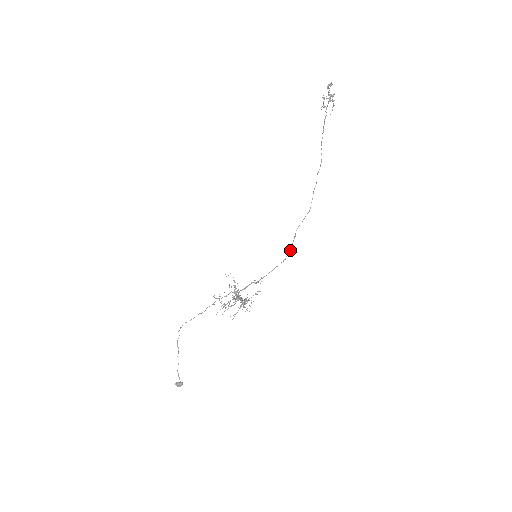
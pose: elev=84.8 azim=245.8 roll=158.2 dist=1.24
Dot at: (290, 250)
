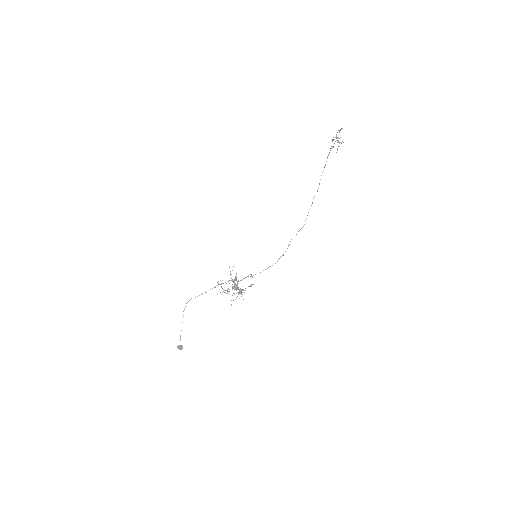
Dot at: (282, 255)
